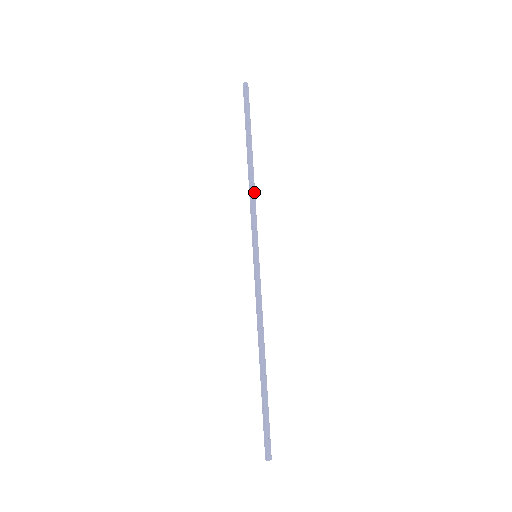
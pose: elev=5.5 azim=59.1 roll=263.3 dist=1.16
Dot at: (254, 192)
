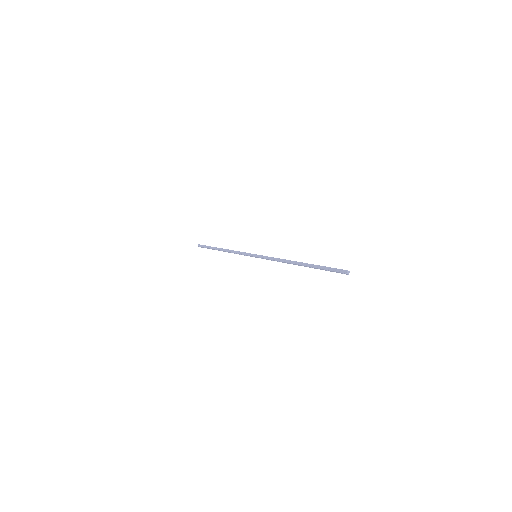
Dot at: occluded
